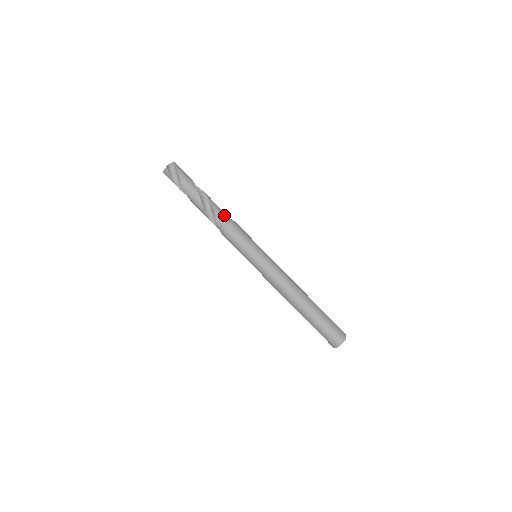
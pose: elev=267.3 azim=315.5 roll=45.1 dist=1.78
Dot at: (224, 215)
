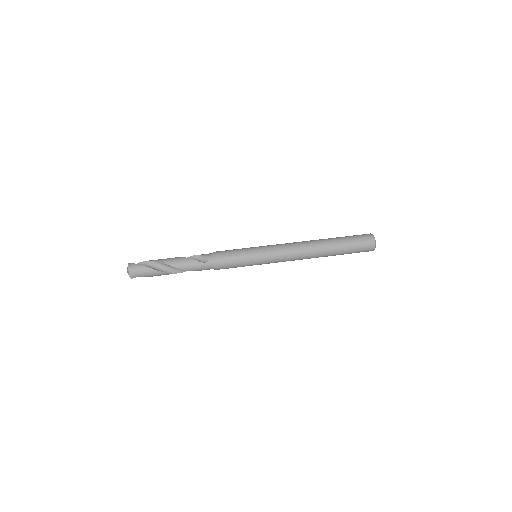
Dot at: occluded
